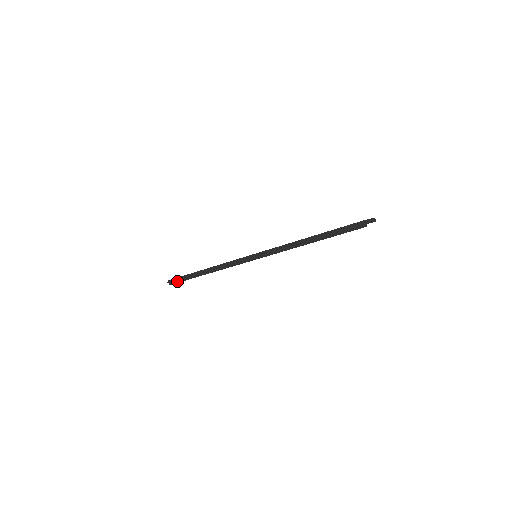
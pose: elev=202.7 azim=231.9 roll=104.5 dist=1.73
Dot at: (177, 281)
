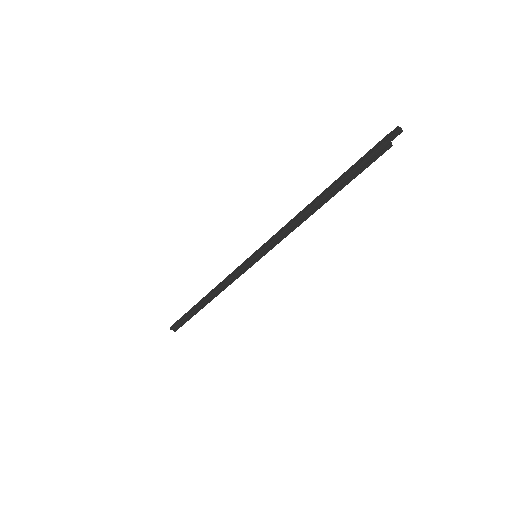
Dot at: (180, 324)
